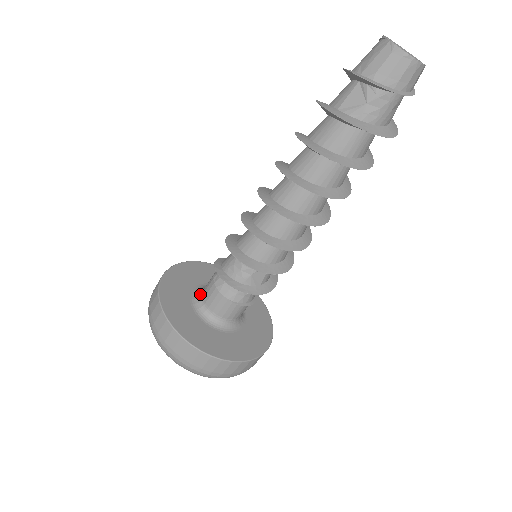
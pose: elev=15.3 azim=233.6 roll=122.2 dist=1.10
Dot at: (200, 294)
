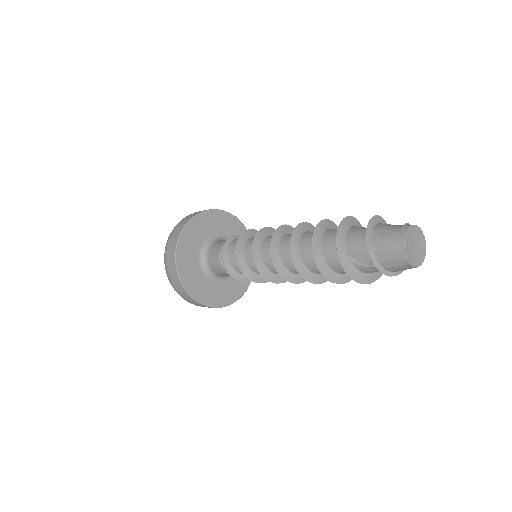
Dot at: (206, 253)
